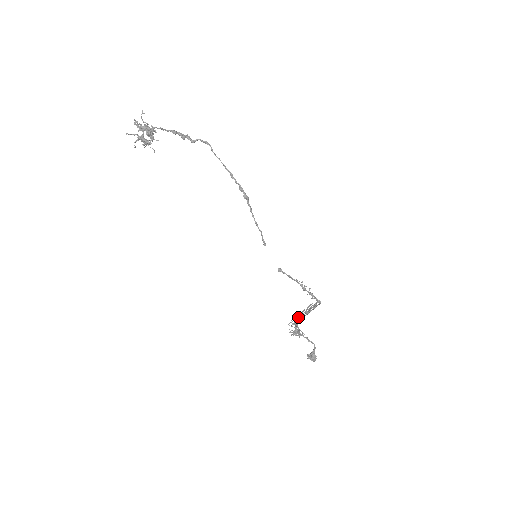
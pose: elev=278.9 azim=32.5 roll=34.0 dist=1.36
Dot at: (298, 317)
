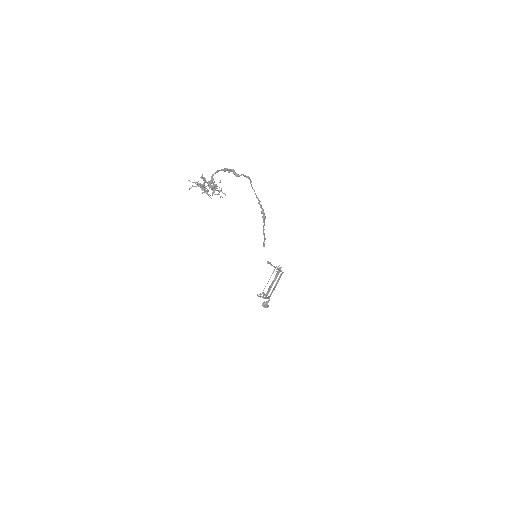
Dot at: occluded
